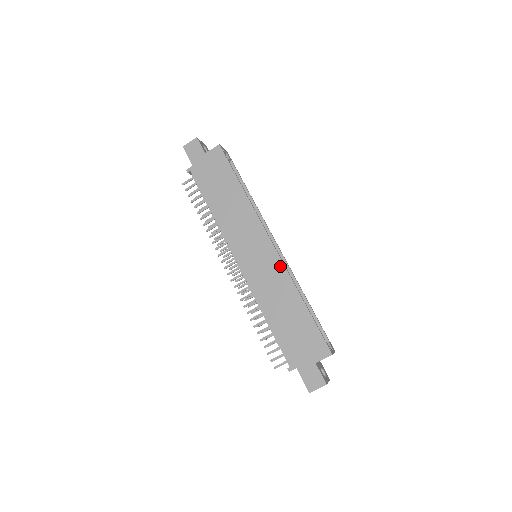
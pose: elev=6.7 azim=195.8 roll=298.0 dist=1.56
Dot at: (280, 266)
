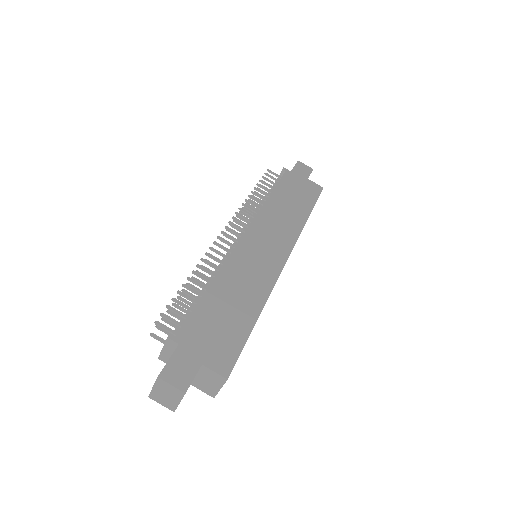
Dot at: (273, 276)
